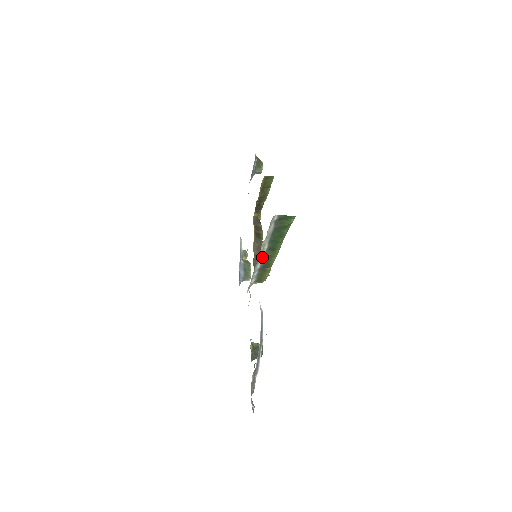
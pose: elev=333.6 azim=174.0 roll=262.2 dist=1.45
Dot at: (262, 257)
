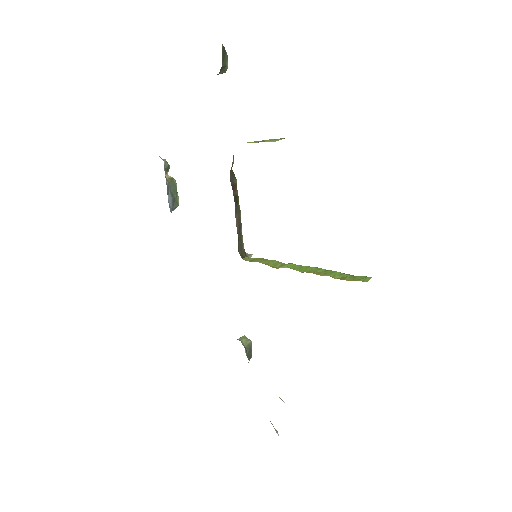
Dot at: occluded
